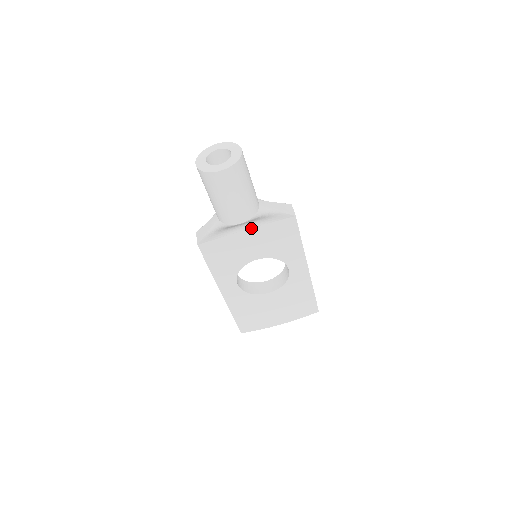
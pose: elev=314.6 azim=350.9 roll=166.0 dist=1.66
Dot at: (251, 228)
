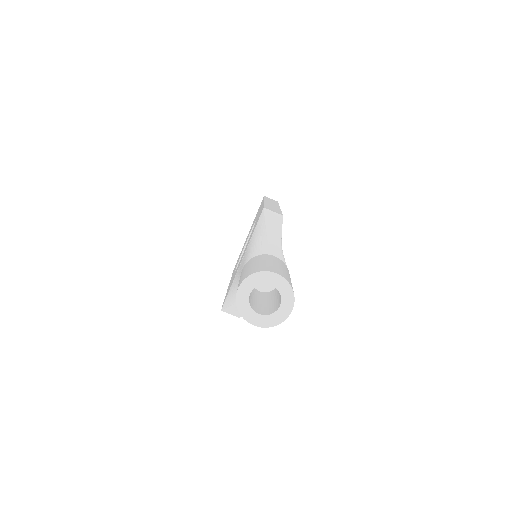
Dot at: occluded
